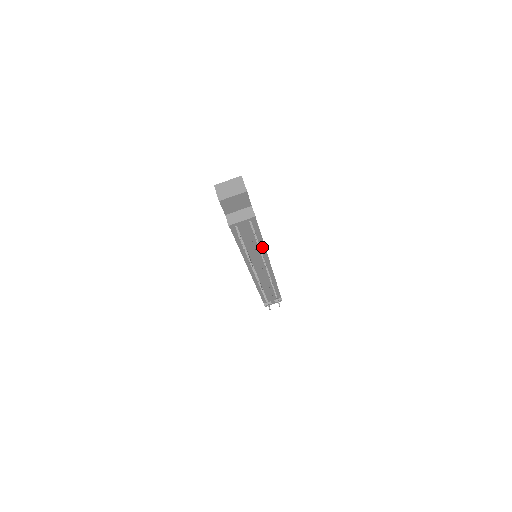
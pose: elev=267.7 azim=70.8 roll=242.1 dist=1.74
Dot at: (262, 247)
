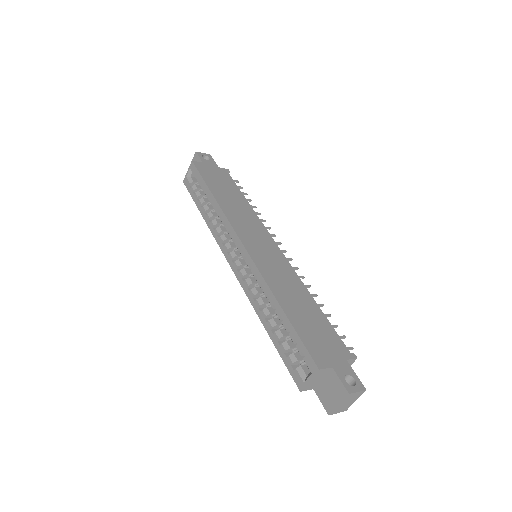
Dot at: (304, 290)
